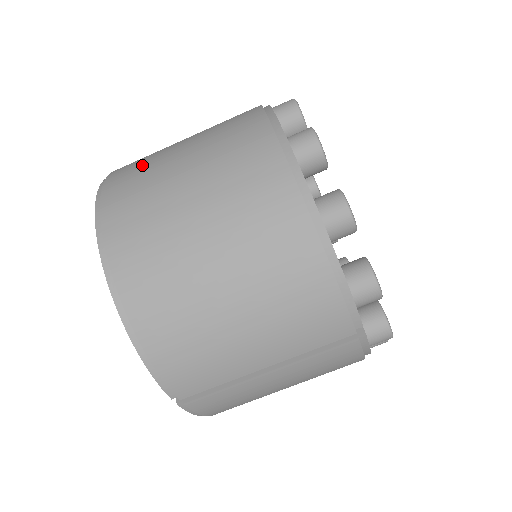
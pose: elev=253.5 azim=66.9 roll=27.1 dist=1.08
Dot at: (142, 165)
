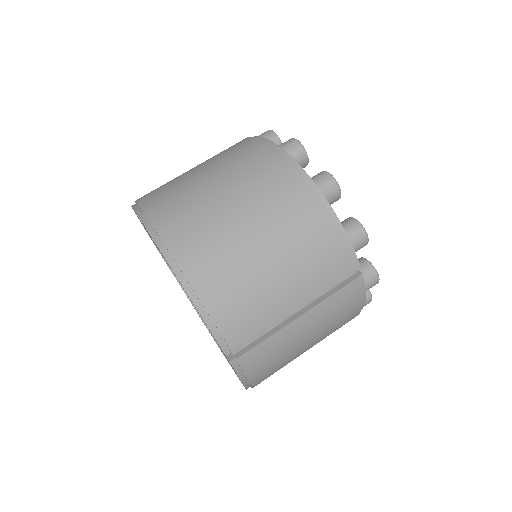
Dot at: (166, 185)
